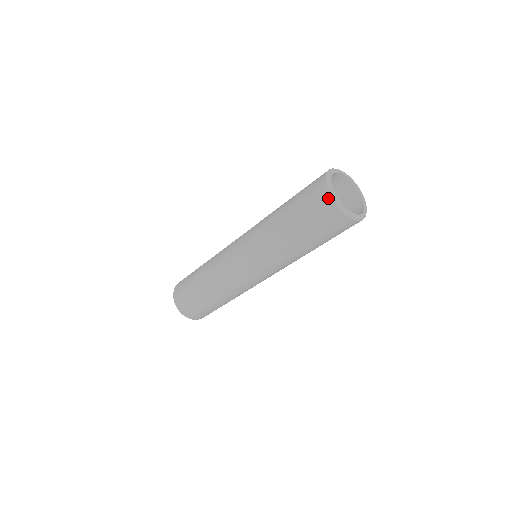
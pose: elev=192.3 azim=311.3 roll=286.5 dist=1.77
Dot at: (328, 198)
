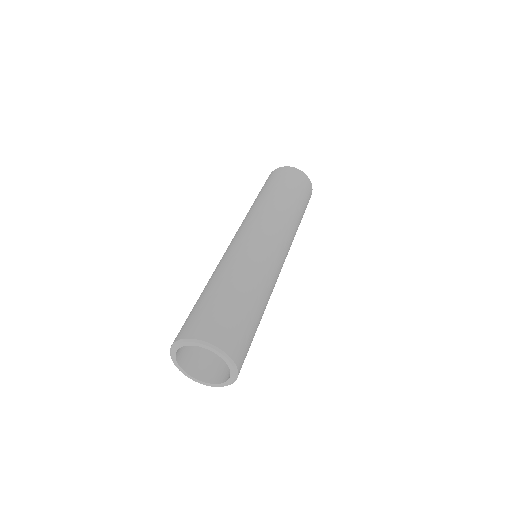
Dot at: (281, 168)
